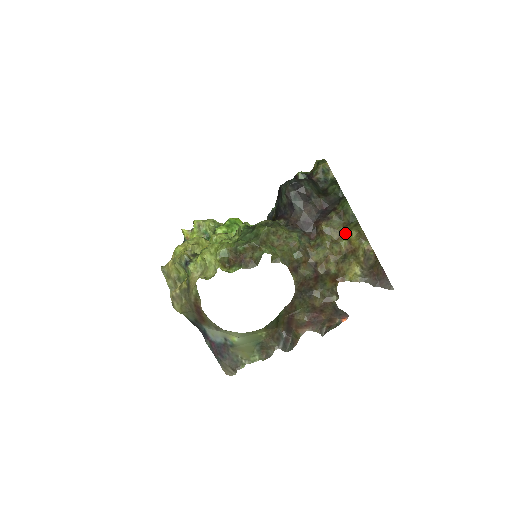
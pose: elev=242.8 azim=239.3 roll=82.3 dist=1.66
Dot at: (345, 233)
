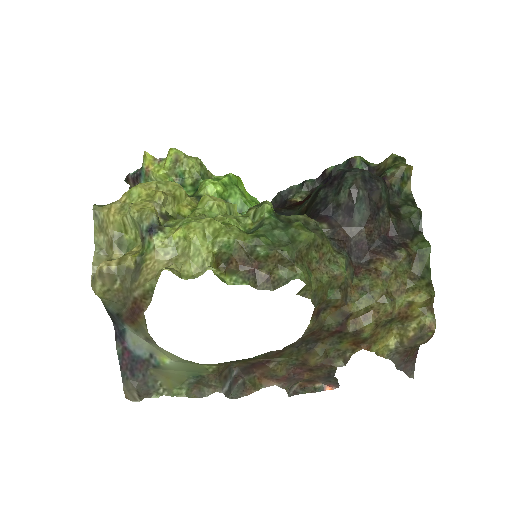
Dot at: (409, 289)
